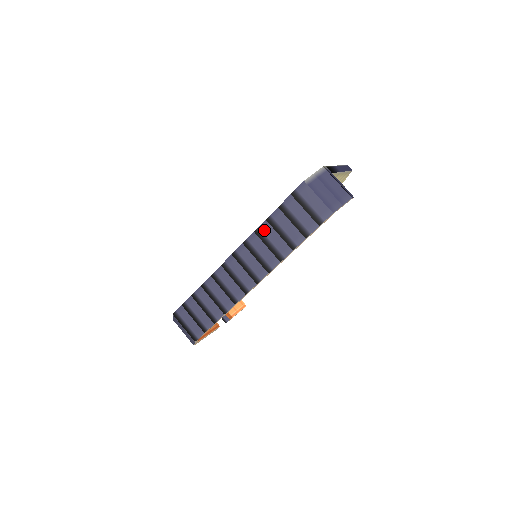
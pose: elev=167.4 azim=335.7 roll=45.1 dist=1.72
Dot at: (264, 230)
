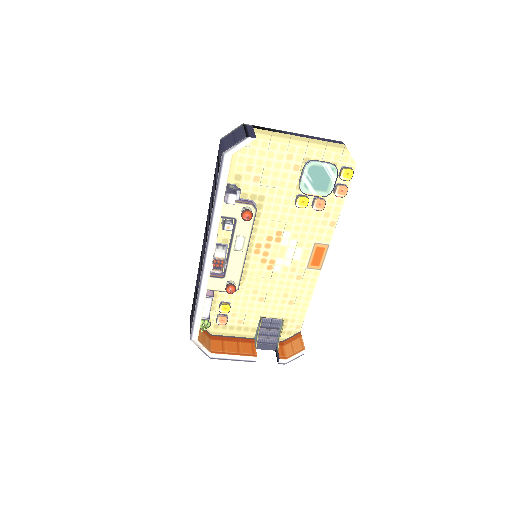
Dot at: (210, 202)
